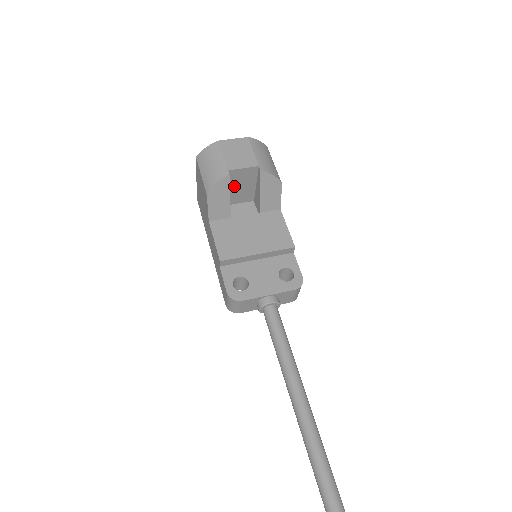
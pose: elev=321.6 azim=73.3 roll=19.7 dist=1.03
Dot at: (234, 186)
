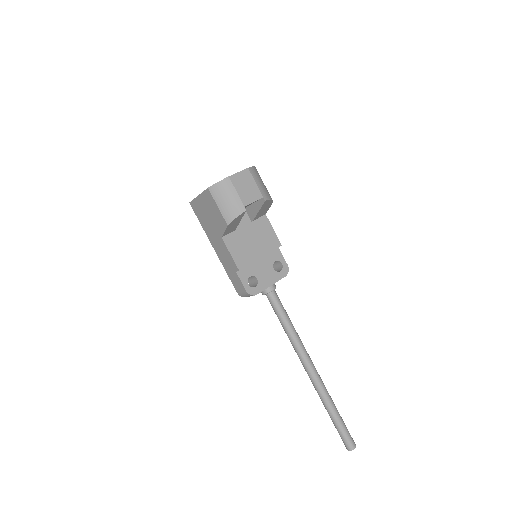
Dot at: occluded
